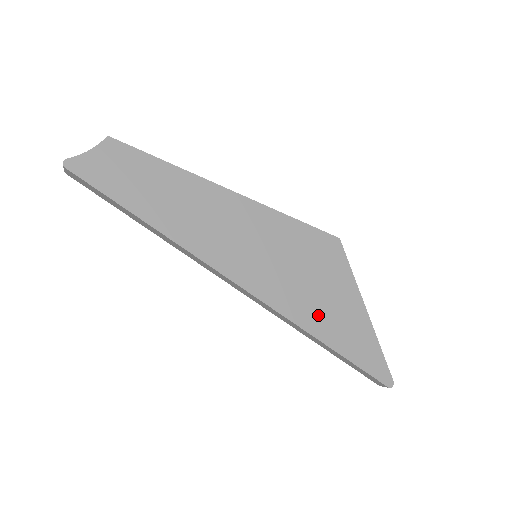
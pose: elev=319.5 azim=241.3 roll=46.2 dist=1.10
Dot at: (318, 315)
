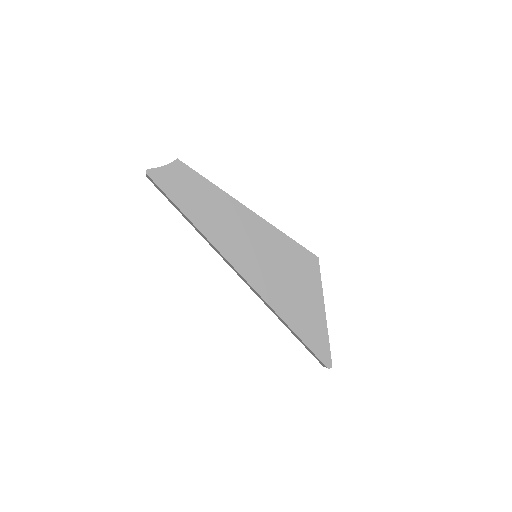
Dot at: (289, 306)
